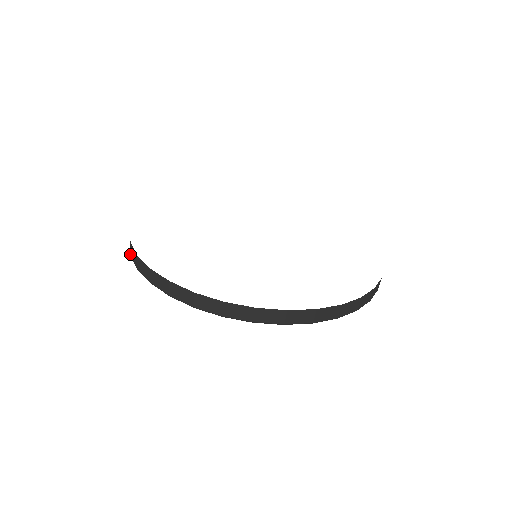
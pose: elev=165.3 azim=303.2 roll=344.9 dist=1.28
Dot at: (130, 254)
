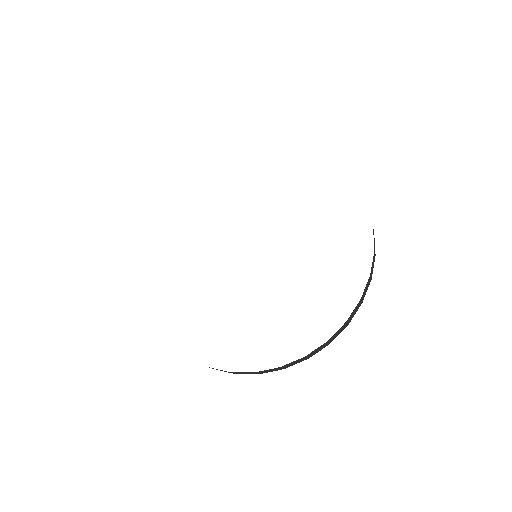
Dot at: occluded
